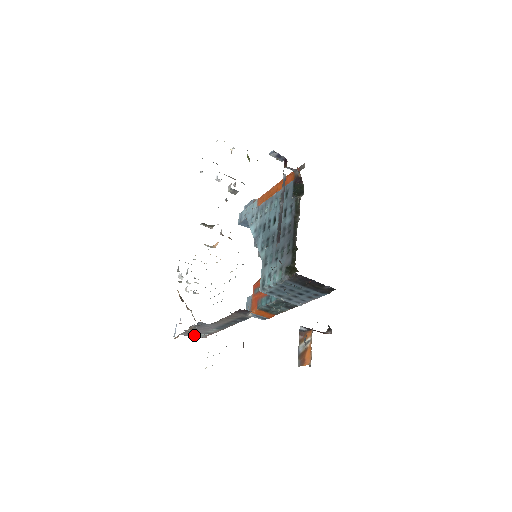
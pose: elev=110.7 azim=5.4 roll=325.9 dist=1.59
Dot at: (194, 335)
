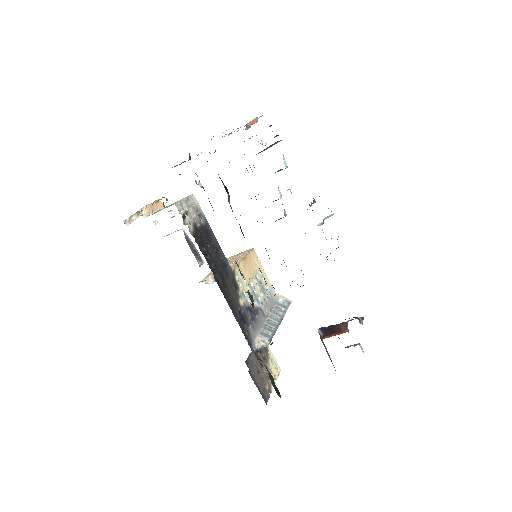
Dot at: occluded
